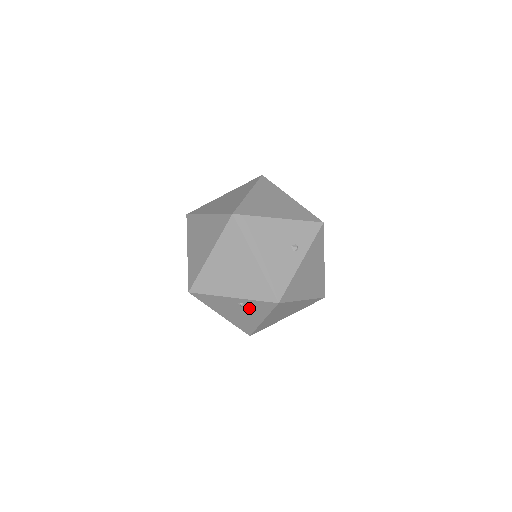
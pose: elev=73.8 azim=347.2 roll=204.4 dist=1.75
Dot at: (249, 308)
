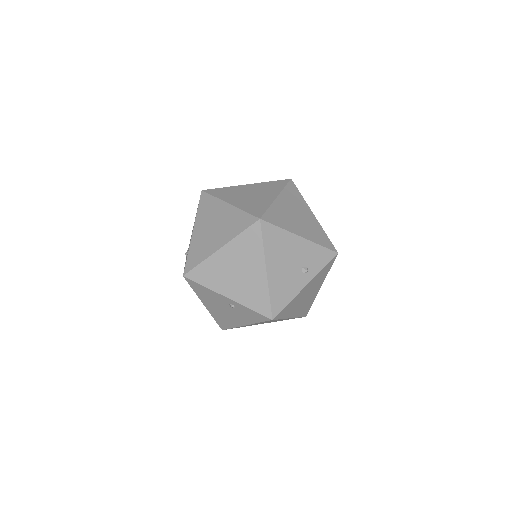
Dot at: (238, 311)
